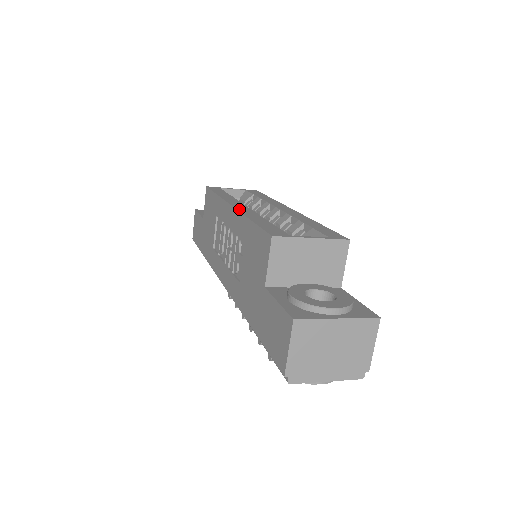
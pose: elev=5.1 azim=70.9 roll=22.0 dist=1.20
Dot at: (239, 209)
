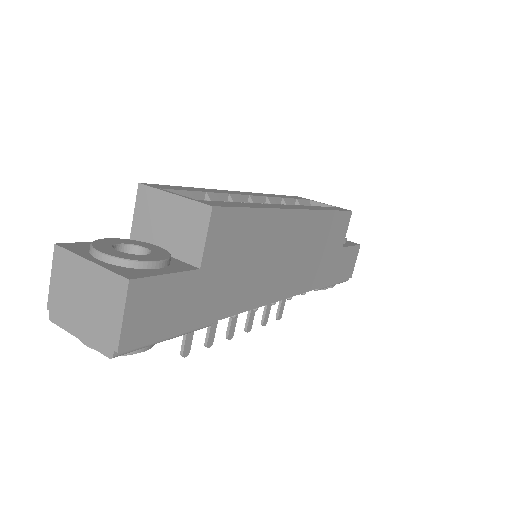
Dot at: (227, 190)
